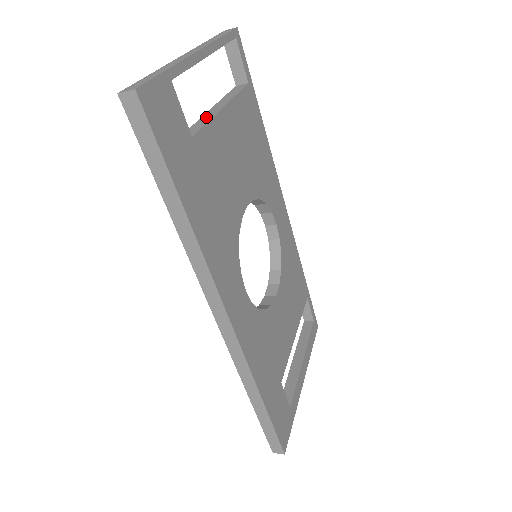
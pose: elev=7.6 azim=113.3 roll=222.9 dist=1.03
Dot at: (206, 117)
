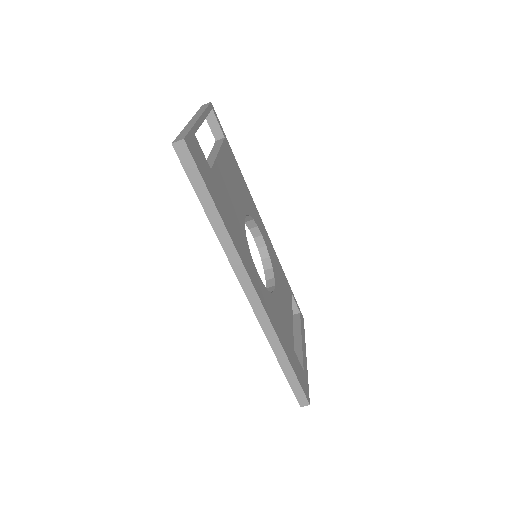
Dot at: (210, 159)
